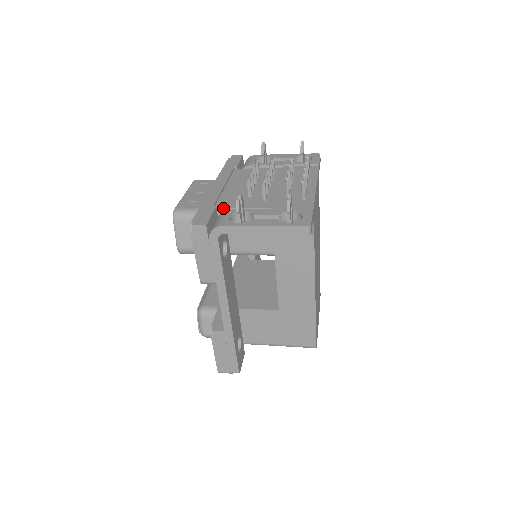
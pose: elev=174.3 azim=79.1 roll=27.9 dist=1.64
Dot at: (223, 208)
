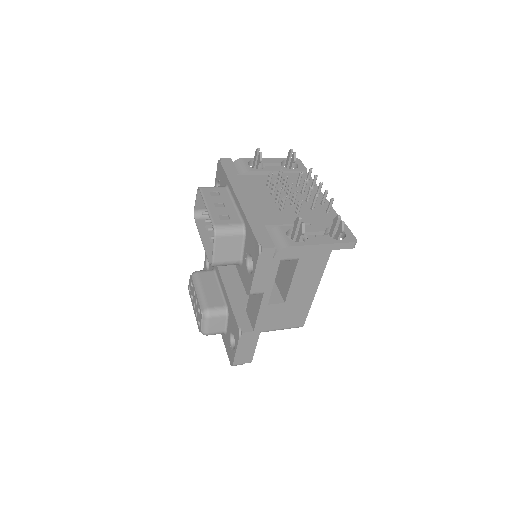
Dot at: (269, 225)
